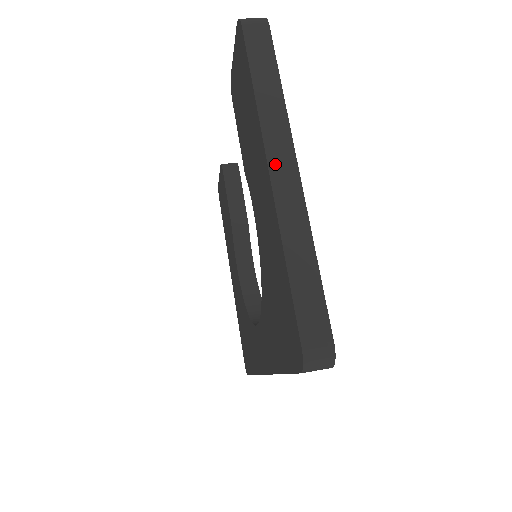
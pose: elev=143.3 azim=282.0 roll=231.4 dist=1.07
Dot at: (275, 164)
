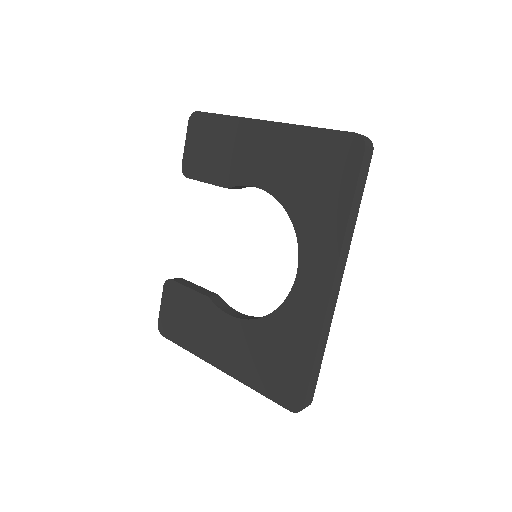
Dot at: (266, 121)
